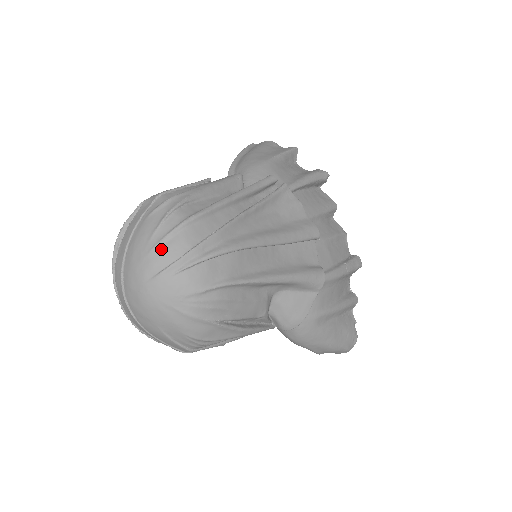
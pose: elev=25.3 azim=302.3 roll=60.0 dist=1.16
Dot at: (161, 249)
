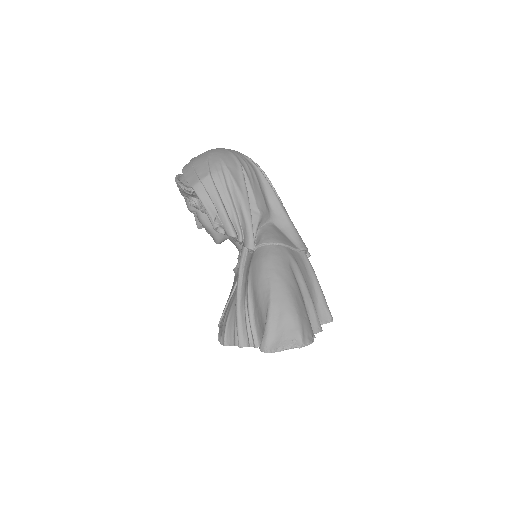
Dot at: occluded
